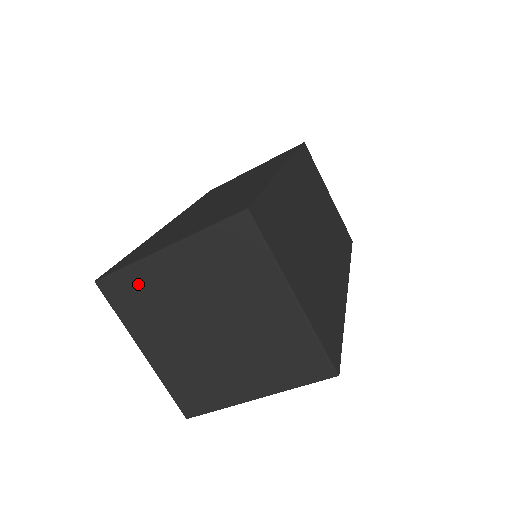
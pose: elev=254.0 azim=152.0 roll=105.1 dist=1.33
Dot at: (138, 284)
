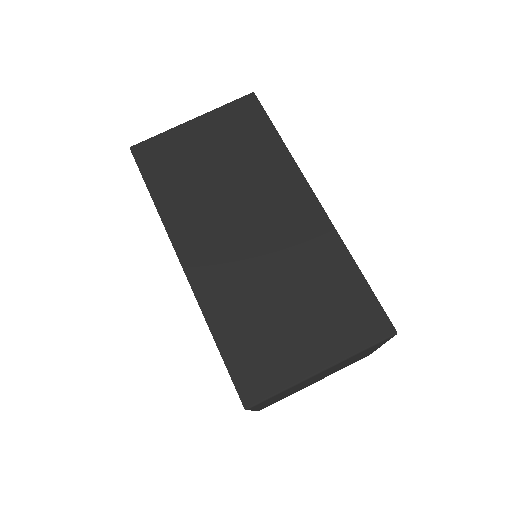
Dot at: occluded
